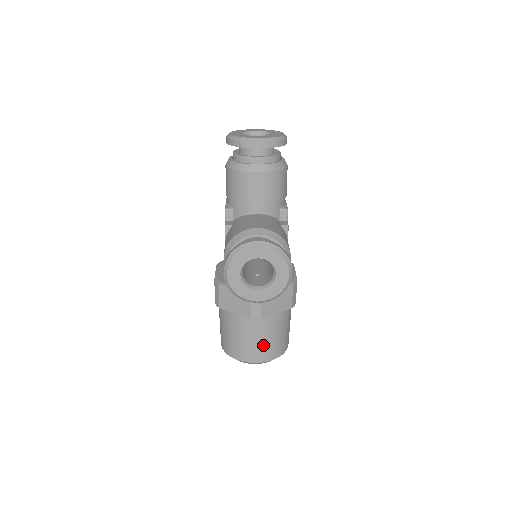
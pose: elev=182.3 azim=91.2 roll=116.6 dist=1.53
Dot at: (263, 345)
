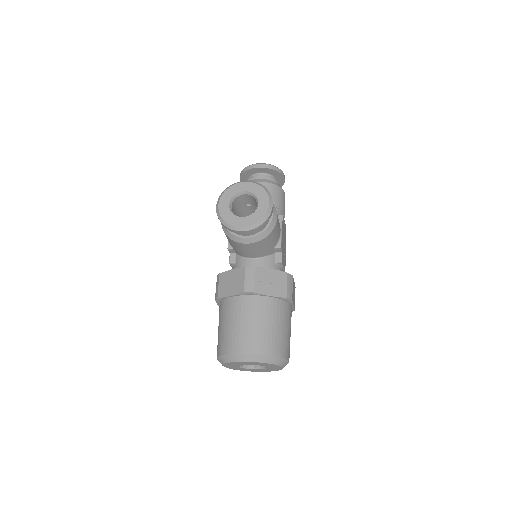
Dot at: (256, 331)
